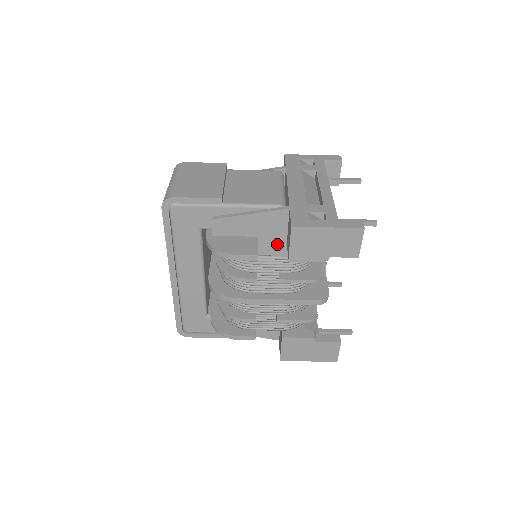
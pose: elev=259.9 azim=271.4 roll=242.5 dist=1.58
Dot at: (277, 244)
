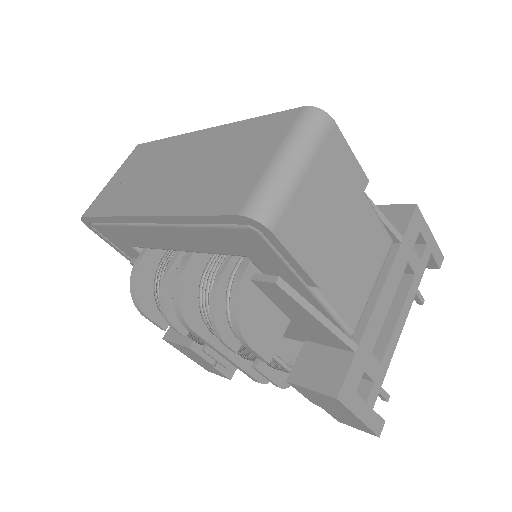
Dot at: (296, 332)
